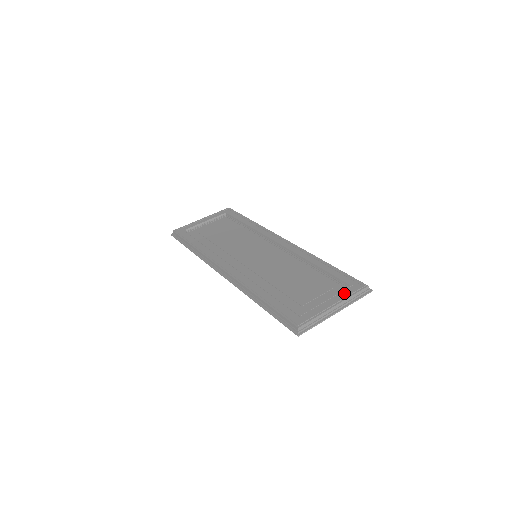
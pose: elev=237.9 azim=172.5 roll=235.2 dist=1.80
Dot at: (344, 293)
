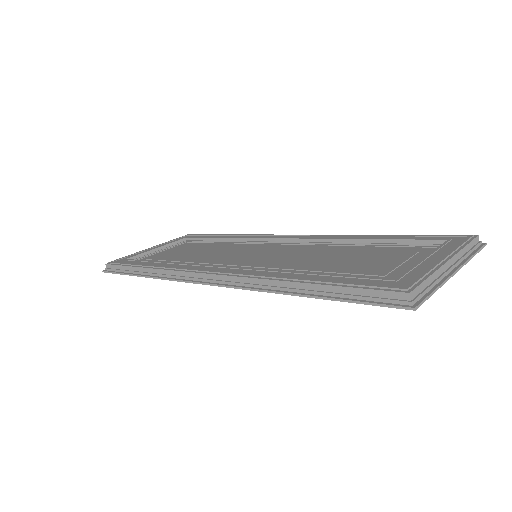
Dot at: (448, 247)
